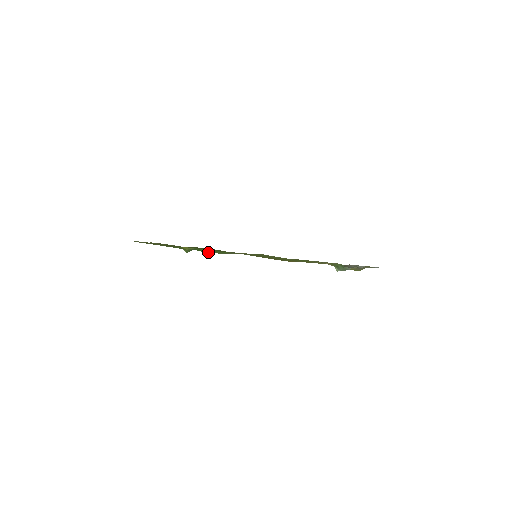
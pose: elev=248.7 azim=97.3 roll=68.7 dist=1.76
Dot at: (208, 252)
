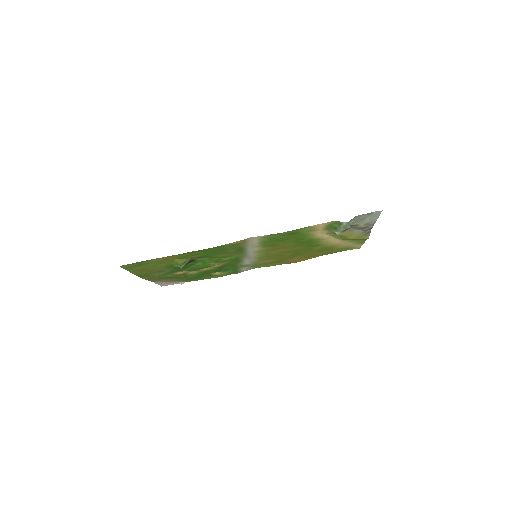
Dot at: (206, 266)
